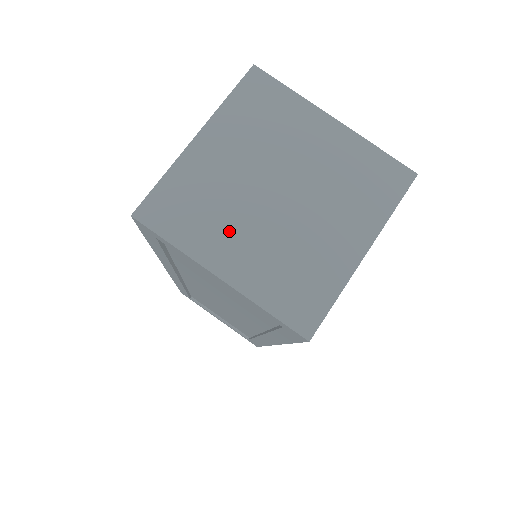
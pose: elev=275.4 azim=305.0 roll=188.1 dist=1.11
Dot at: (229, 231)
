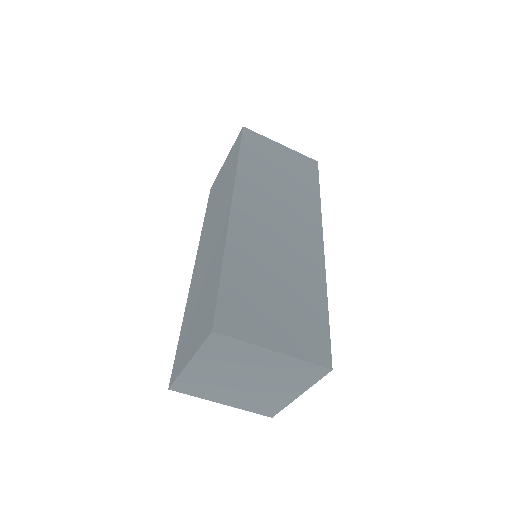
Dot at: (222, 392)
